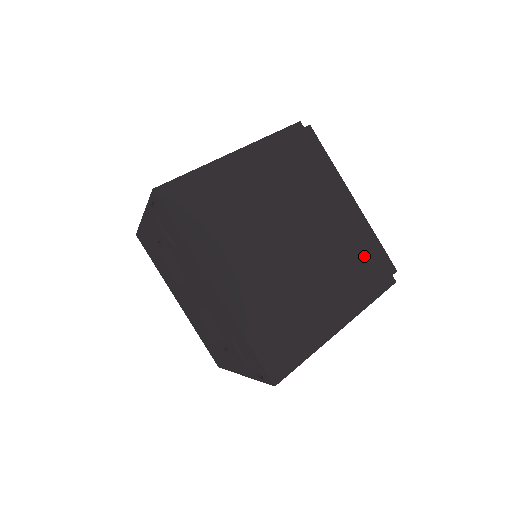
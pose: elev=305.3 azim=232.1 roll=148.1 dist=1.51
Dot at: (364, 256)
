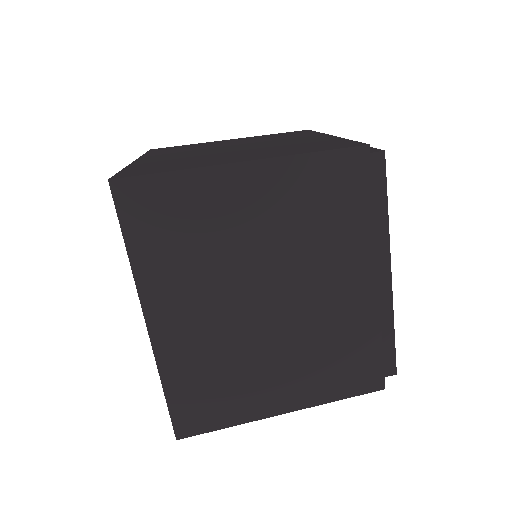
Dot at: (360, 348)
